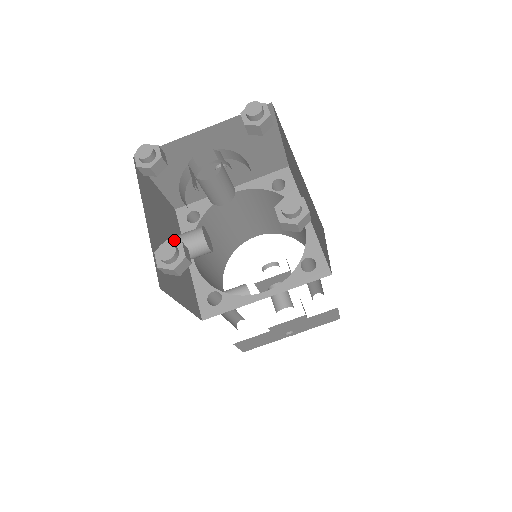
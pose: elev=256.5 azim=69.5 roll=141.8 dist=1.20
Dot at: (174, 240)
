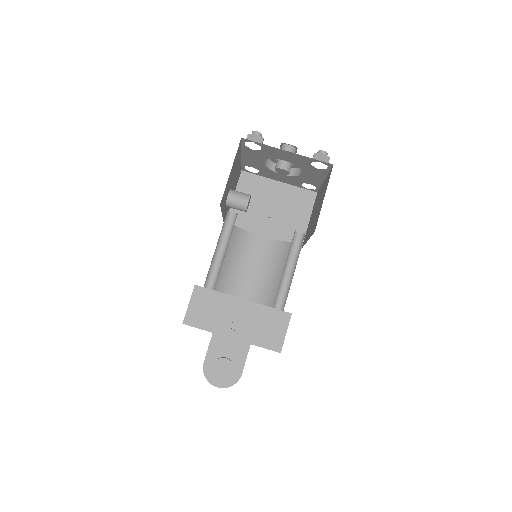
Dot at: occluded
